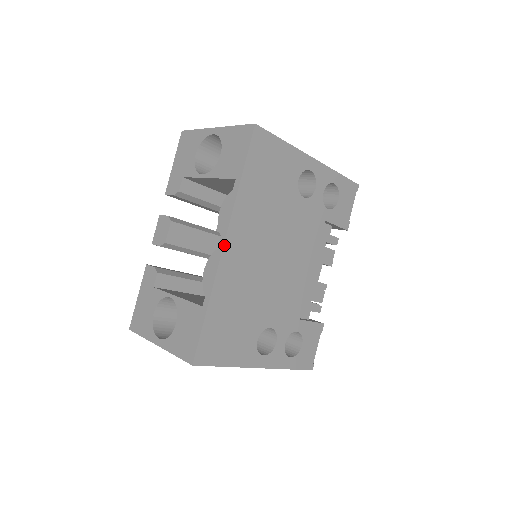
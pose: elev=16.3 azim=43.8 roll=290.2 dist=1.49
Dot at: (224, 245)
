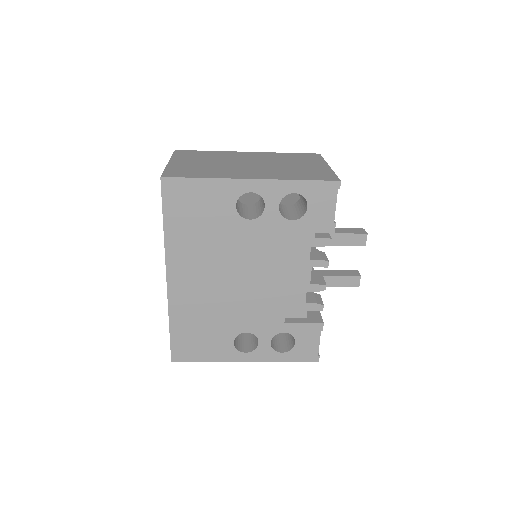
Dot at: (167, 280)
